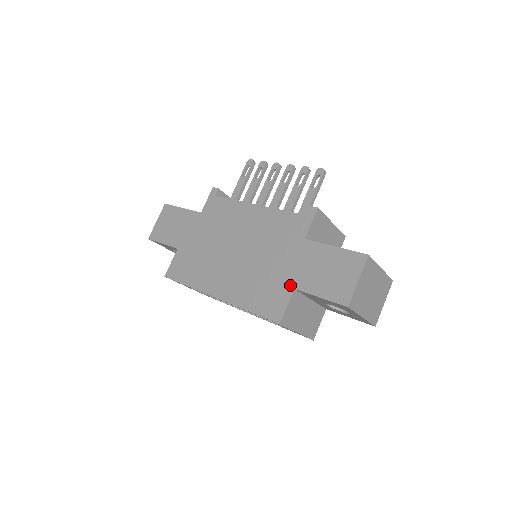
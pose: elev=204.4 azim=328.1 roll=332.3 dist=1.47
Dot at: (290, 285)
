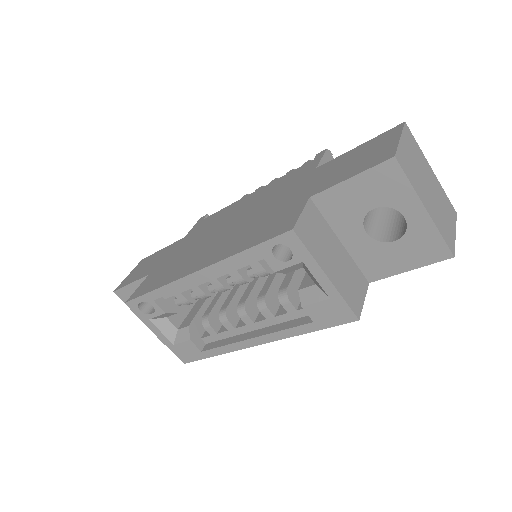
Dot at: (303, 199)
